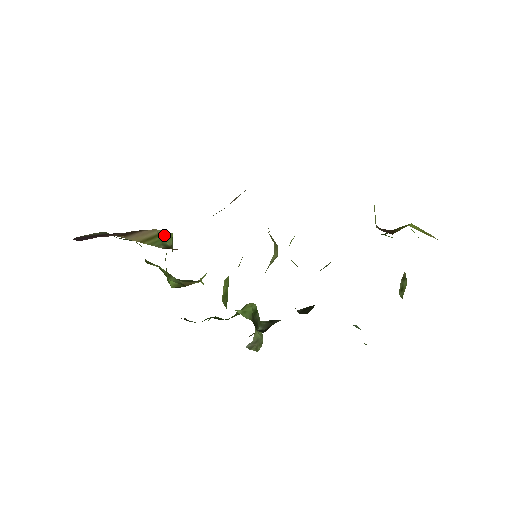
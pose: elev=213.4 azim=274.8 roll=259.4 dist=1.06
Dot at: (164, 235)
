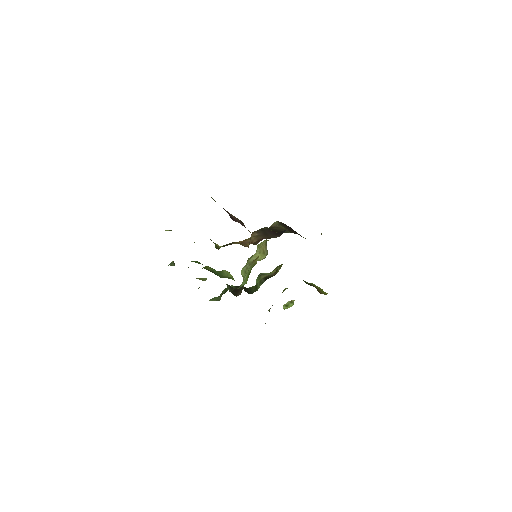
Dot at: occluded
